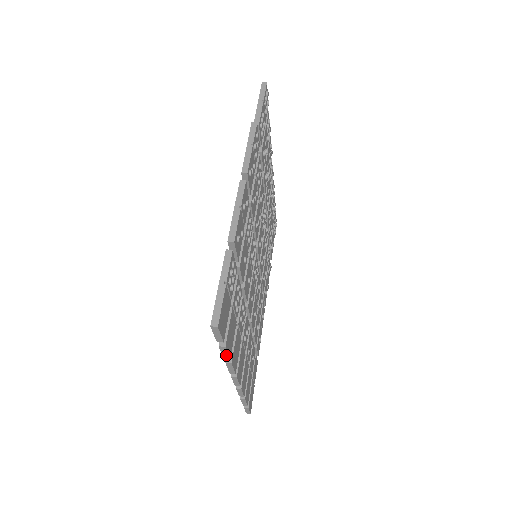
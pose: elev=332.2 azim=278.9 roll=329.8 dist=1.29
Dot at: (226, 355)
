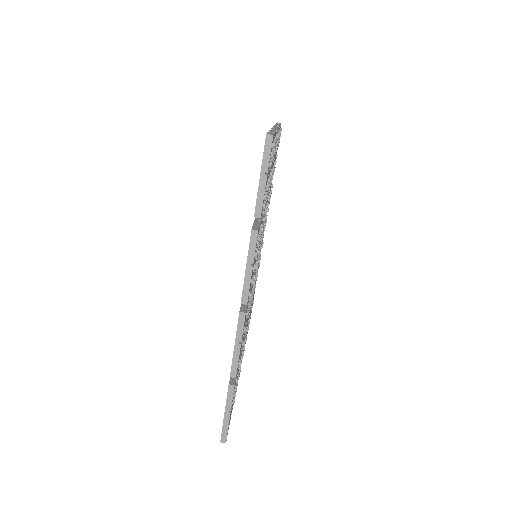
Dot at: occluded
